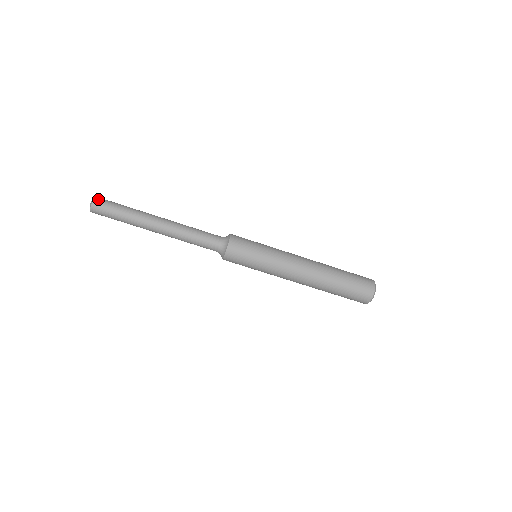
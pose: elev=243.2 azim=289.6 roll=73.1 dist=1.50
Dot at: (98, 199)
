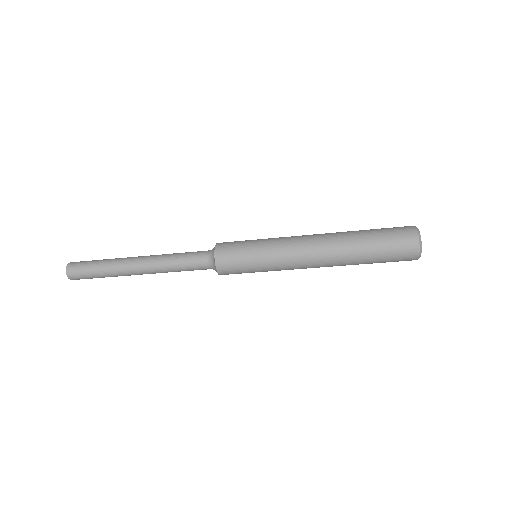
Dot at: (71, 275)
